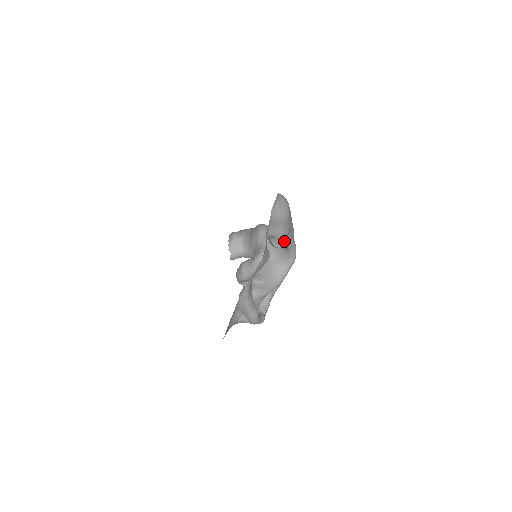
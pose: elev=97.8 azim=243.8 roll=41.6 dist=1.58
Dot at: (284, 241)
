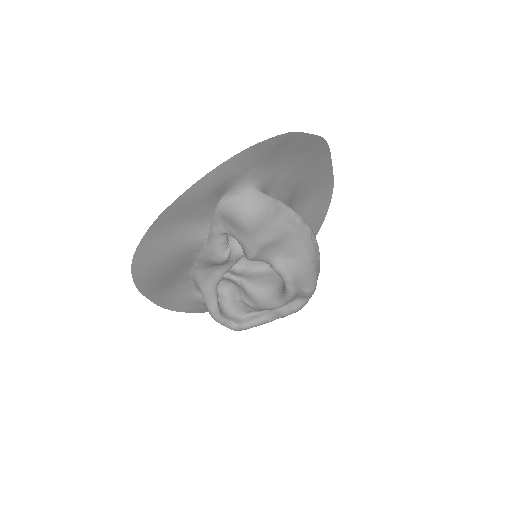
Dot at: (250, 254)
